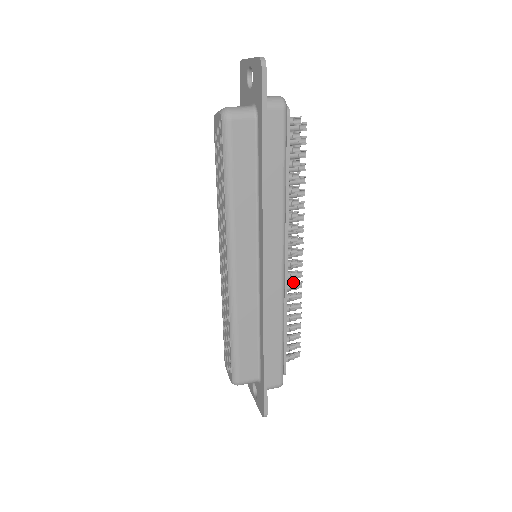
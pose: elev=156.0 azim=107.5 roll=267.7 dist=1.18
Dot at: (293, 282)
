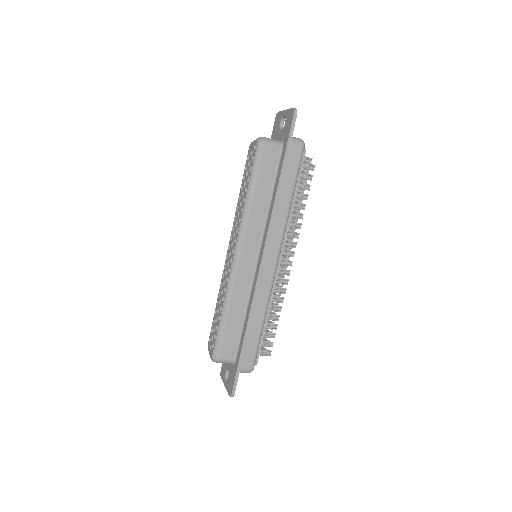
Dot at: (280, 285)
